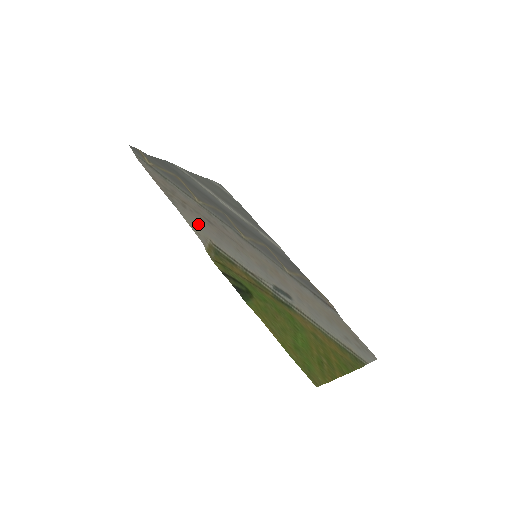
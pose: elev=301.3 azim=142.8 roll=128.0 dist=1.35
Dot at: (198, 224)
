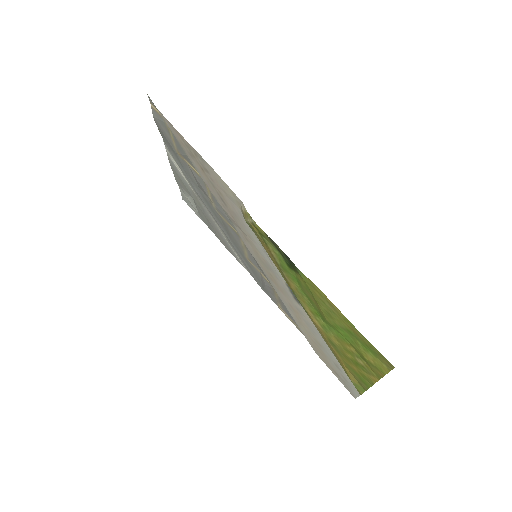
Dot at: (225, 190)
